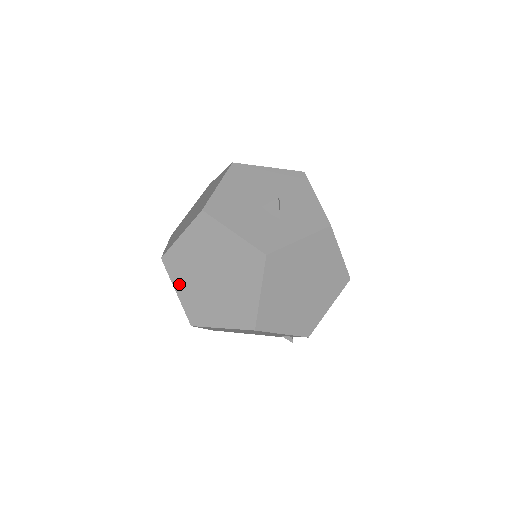
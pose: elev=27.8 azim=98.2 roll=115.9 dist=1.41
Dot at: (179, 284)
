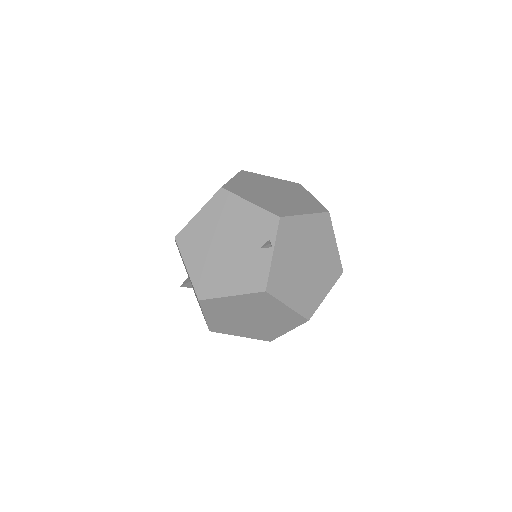
Dot at: occluded
